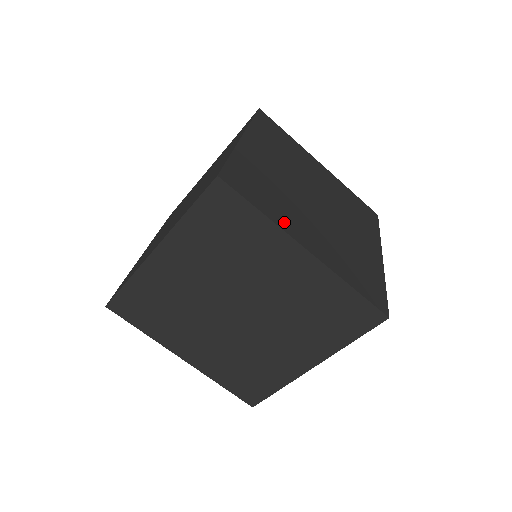
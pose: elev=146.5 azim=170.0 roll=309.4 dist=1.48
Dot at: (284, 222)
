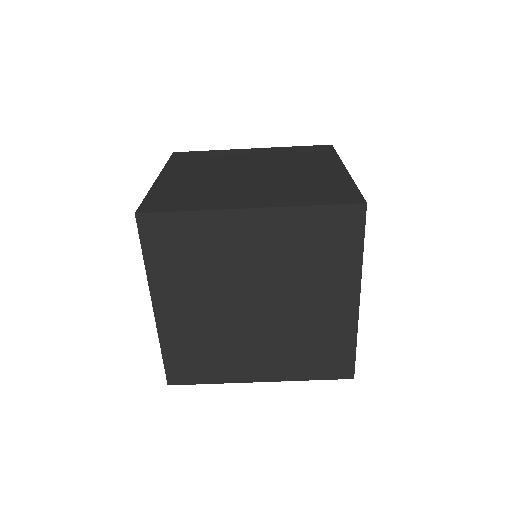
Dot at: occluded
